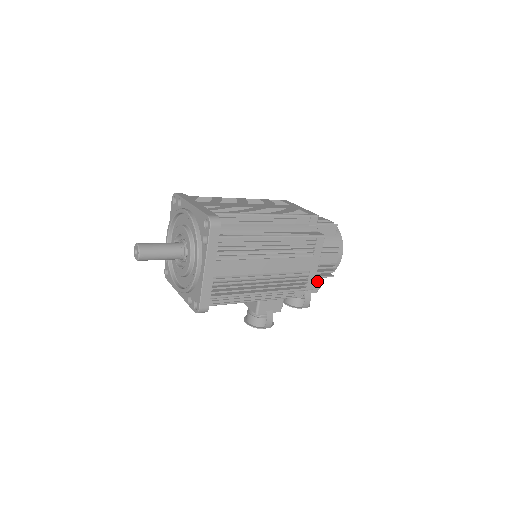
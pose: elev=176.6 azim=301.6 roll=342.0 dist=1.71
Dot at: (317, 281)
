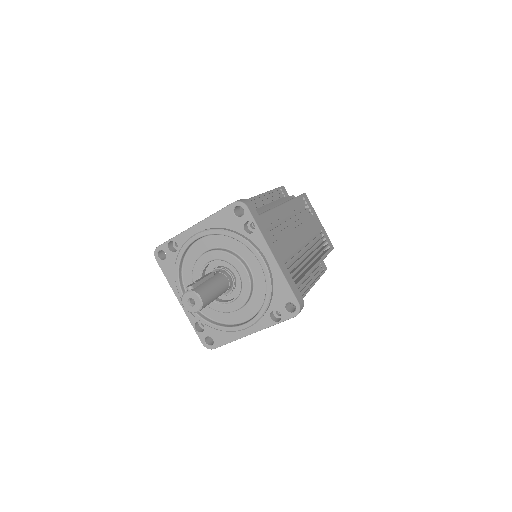
Dot at: occluded
